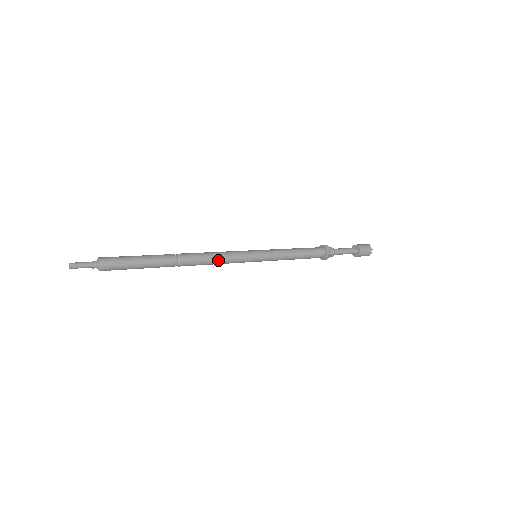
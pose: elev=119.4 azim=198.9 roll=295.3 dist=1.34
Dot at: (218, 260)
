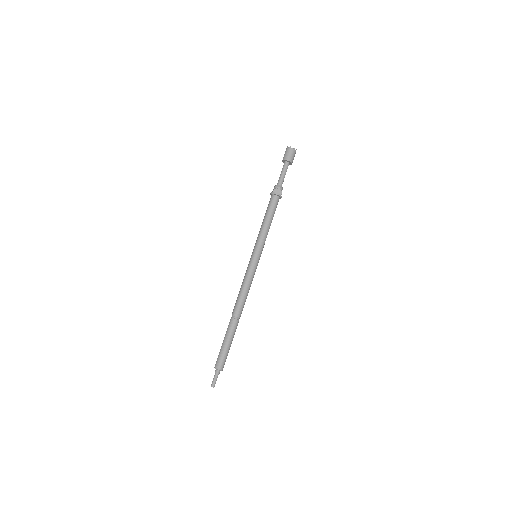
Dot at: occluded
